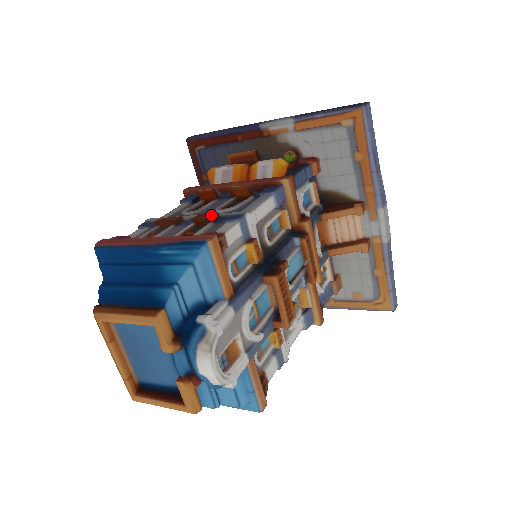
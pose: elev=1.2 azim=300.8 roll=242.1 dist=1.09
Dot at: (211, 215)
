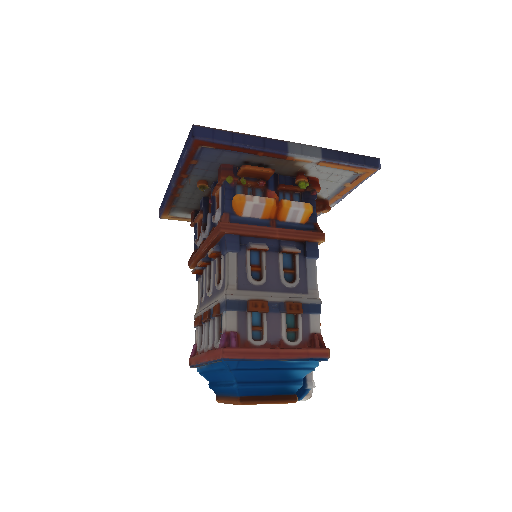
Dot at: (301, 310)
